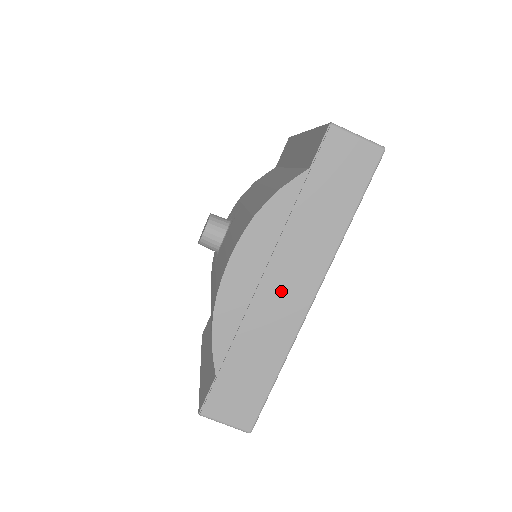
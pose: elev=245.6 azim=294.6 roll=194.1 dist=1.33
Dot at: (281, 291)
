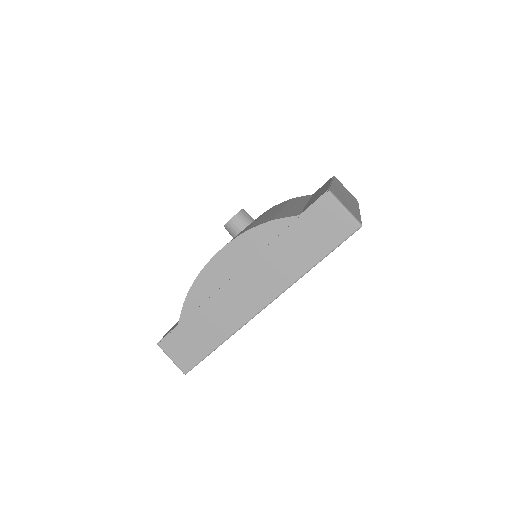
Dot at: (244, 290)
